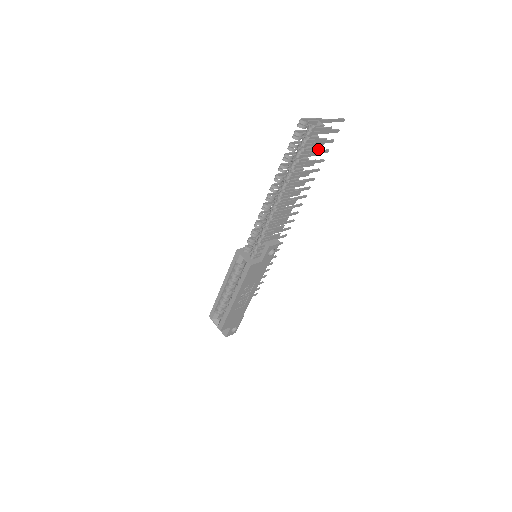
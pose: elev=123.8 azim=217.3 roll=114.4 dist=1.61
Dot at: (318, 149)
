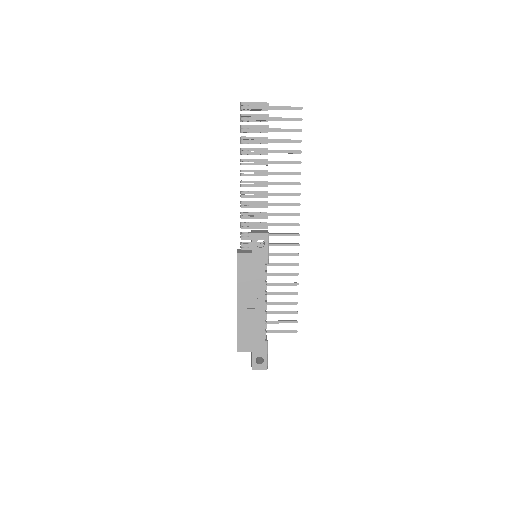
Dot at: (264, 125)
